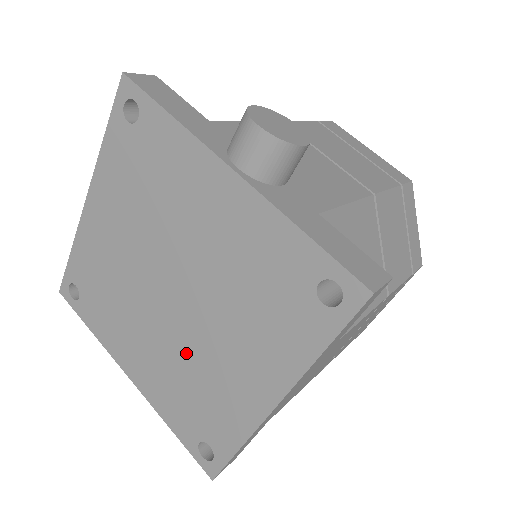
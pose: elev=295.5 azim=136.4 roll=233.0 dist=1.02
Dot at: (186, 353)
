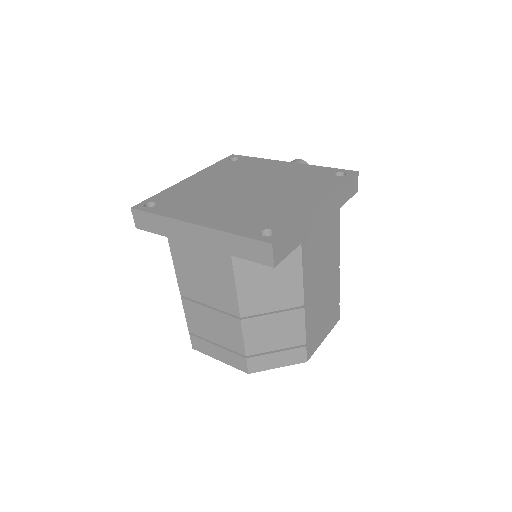
Dot at: (255, 203)
